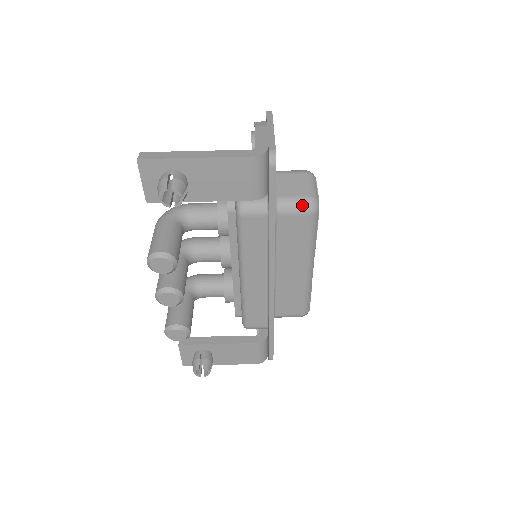
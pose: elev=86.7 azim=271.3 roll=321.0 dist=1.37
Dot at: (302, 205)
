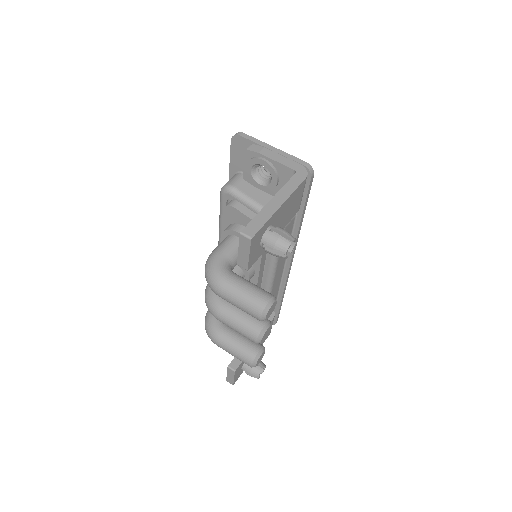
Dot at: occluded
